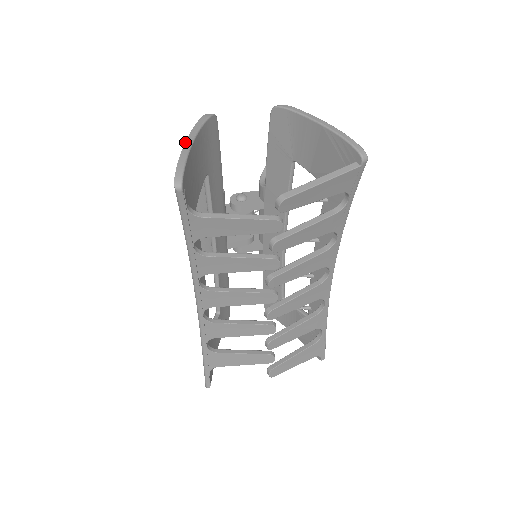
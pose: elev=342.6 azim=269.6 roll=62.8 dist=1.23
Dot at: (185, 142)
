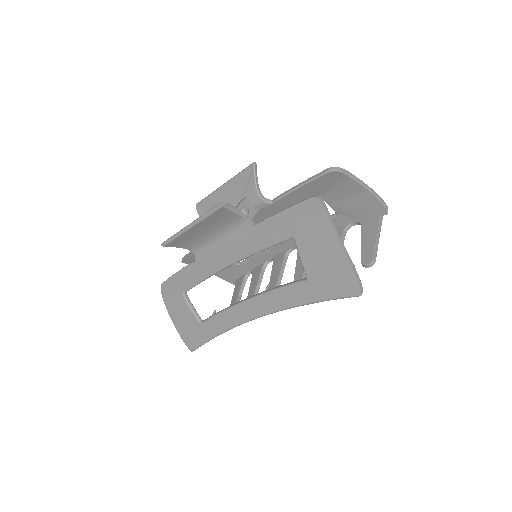
Dot at: (344, 250)
